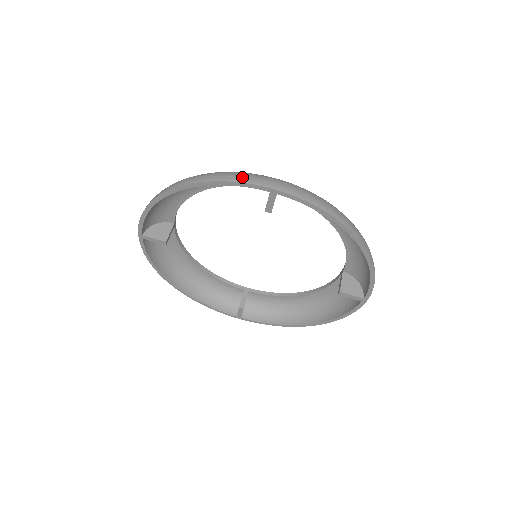
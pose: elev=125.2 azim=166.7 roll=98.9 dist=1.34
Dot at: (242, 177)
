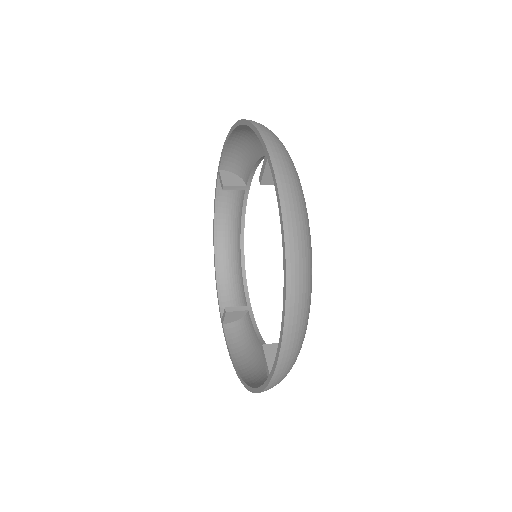
Dot at: (267, 132)
